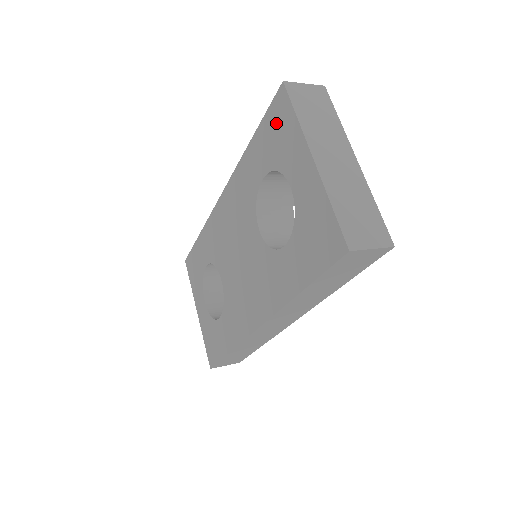
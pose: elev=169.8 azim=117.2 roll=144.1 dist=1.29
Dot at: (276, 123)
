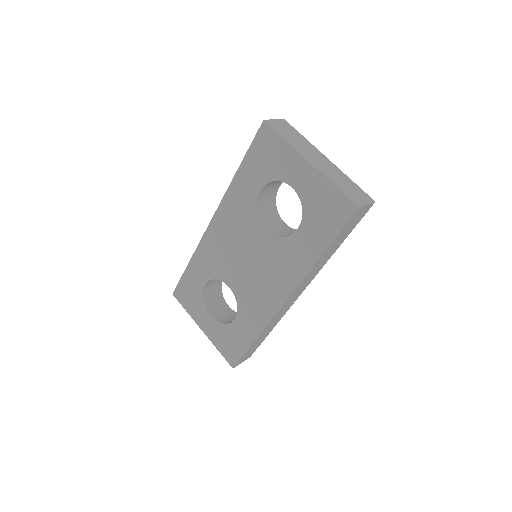
Dot at: (264, 149)
